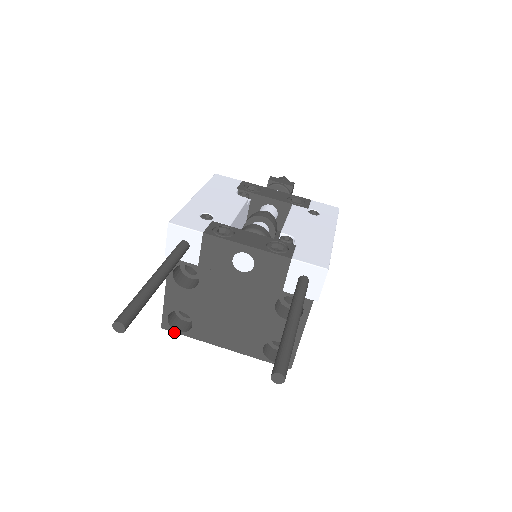
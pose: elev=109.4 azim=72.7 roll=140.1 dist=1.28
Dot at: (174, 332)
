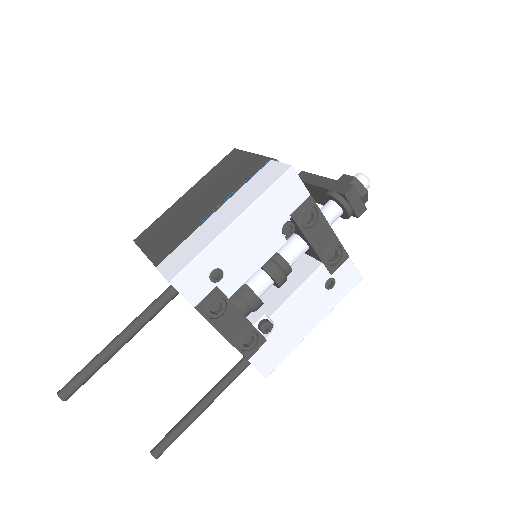
Dot at: occluded
